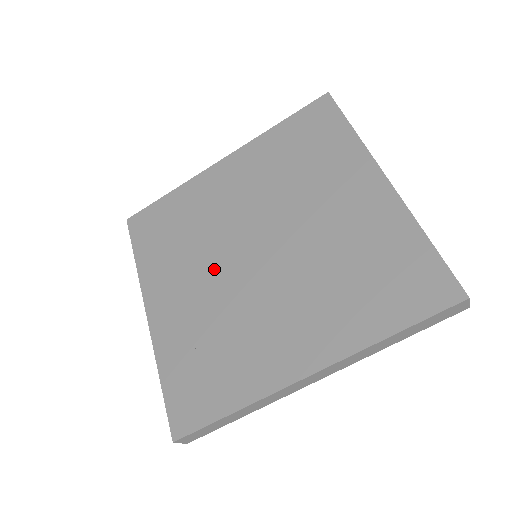
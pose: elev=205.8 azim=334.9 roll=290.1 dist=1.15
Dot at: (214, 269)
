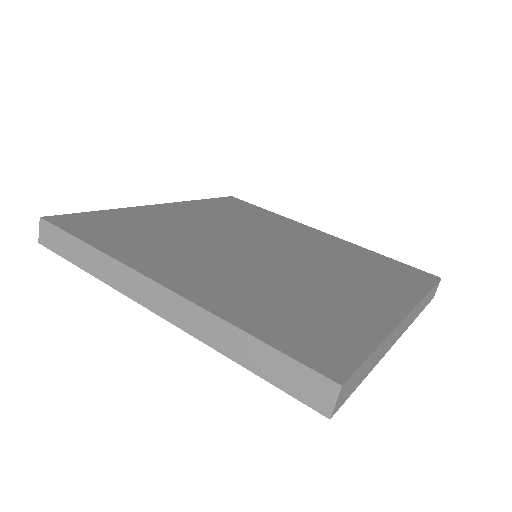
Dot at: (225, 231)
